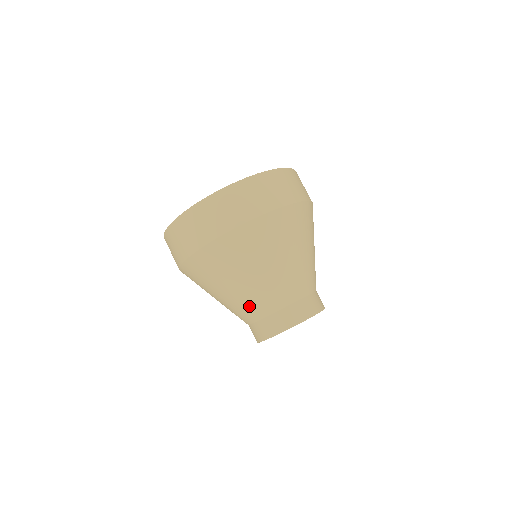
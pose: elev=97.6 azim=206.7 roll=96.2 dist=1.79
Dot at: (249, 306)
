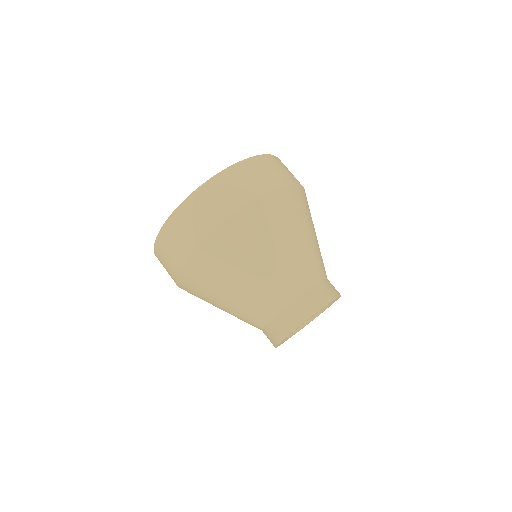
Dot at: (251, 312)
